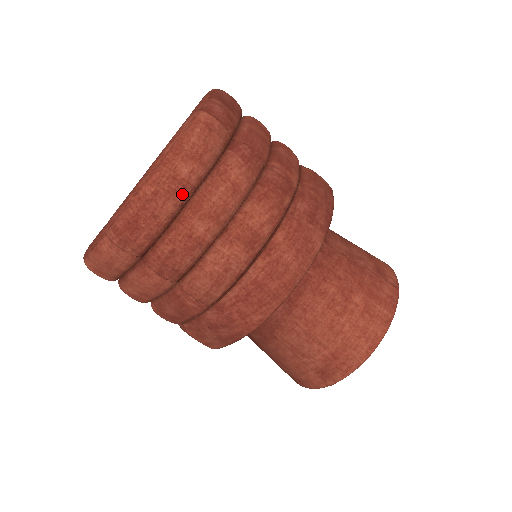
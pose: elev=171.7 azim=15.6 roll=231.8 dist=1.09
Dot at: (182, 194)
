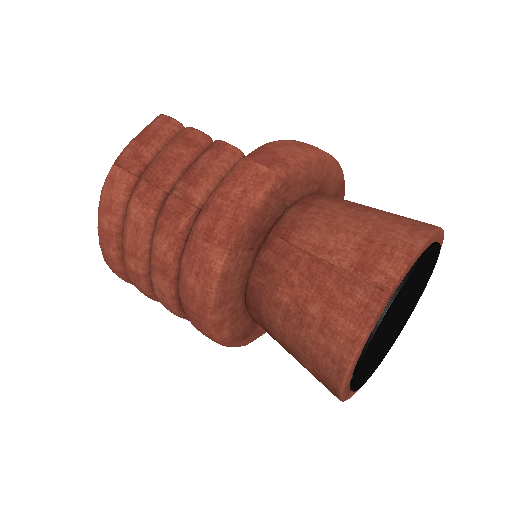
Dot at: (113, 241)
